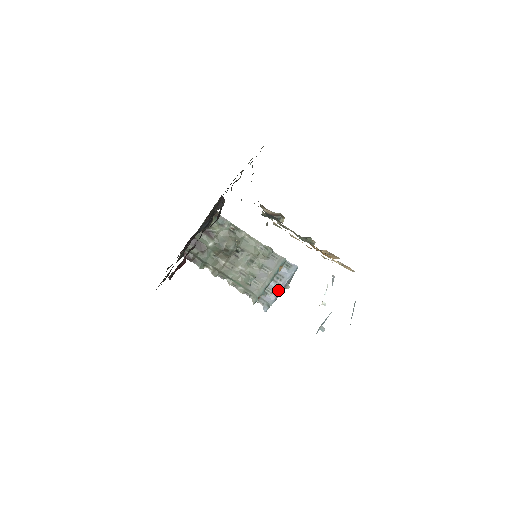
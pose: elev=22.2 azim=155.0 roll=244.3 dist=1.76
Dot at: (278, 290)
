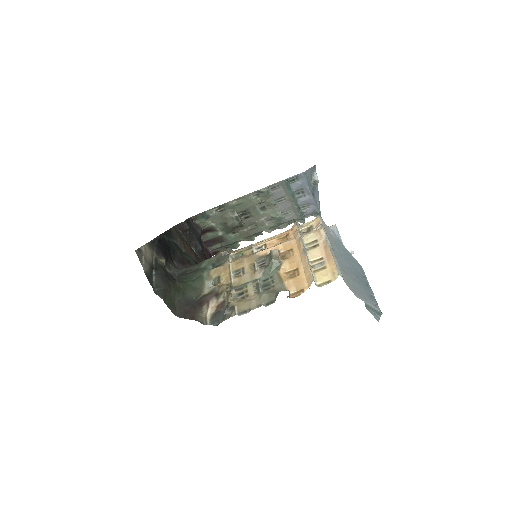
Dot at: (310, 200)
